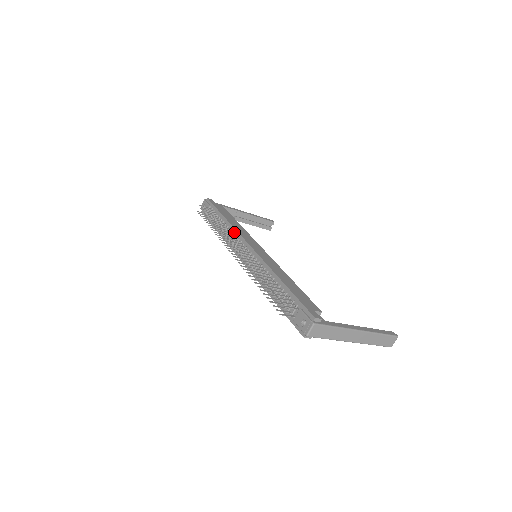
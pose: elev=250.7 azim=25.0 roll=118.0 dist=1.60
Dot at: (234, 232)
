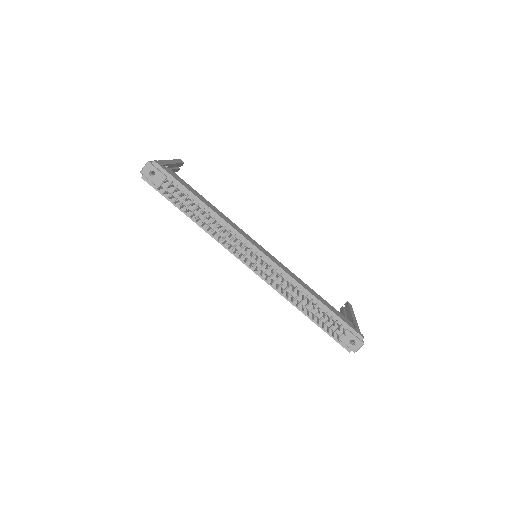
Dot at: (229, 228)
